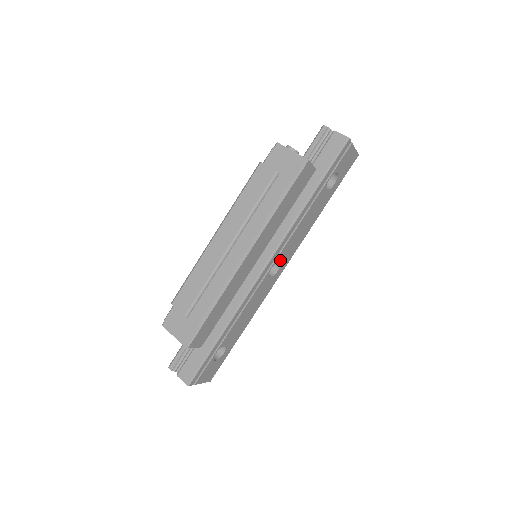
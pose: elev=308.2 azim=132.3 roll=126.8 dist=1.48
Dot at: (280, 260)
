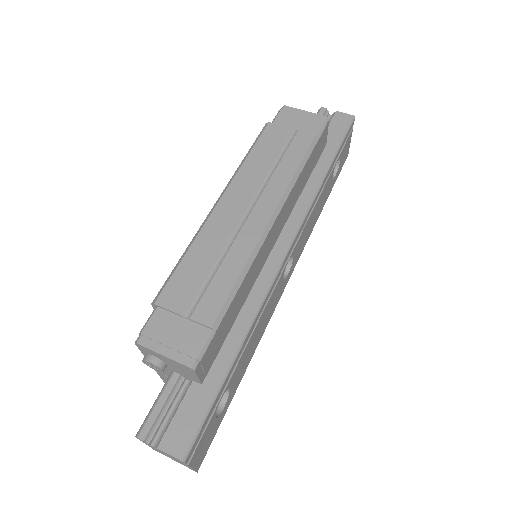
Dot at: (293, 255)
